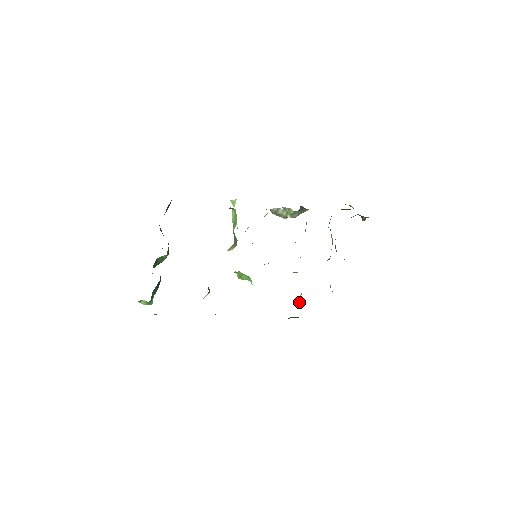
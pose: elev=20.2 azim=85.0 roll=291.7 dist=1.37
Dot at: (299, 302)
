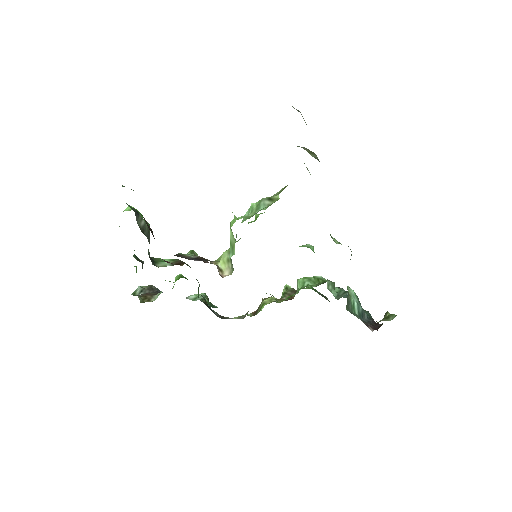
Dot at: (297, 287)
